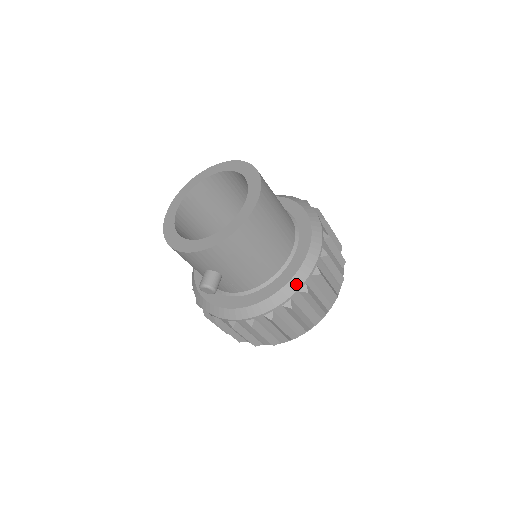
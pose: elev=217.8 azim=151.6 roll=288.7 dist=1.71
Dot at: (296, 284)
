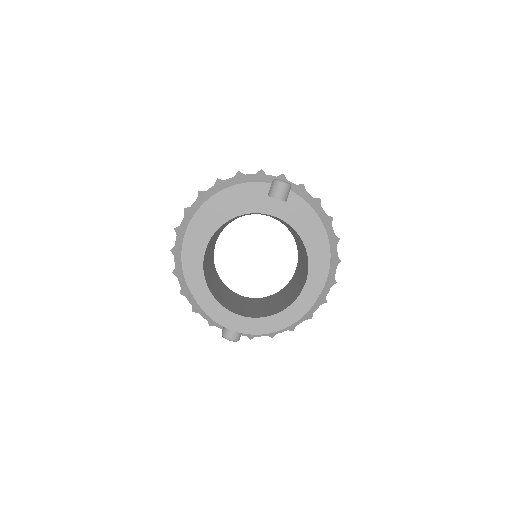
Dot at: (306, 316)
